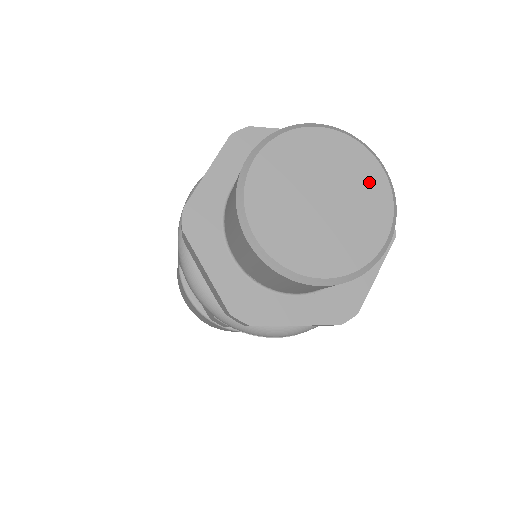
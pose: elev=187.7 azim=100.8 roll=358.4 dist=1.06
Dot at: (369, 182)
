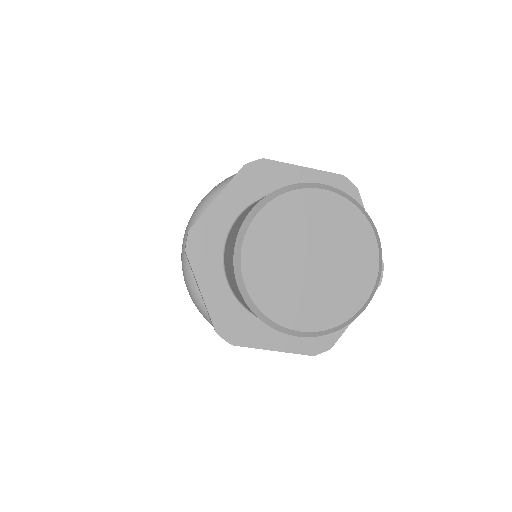
Dot at: (360, 248)
